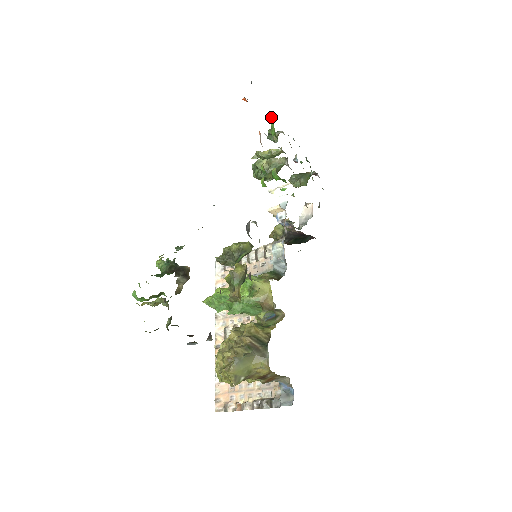
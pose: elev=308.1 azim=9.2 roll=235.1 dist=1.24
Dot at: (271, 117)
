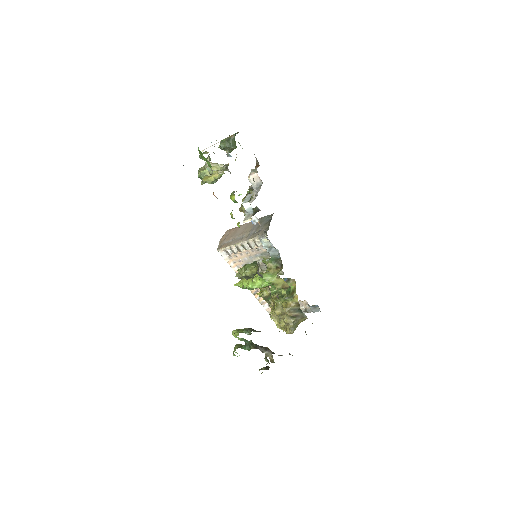
Dot at: (199, 152)
